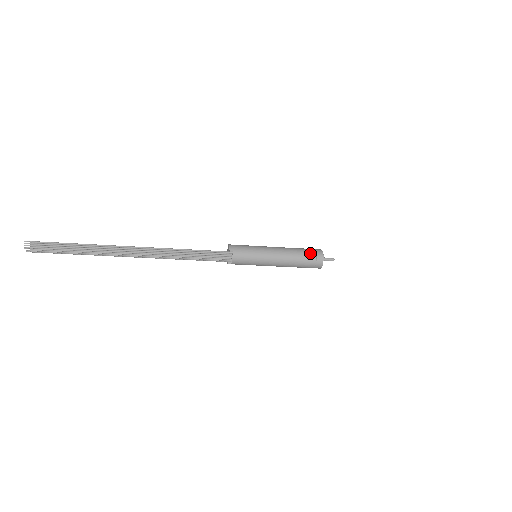
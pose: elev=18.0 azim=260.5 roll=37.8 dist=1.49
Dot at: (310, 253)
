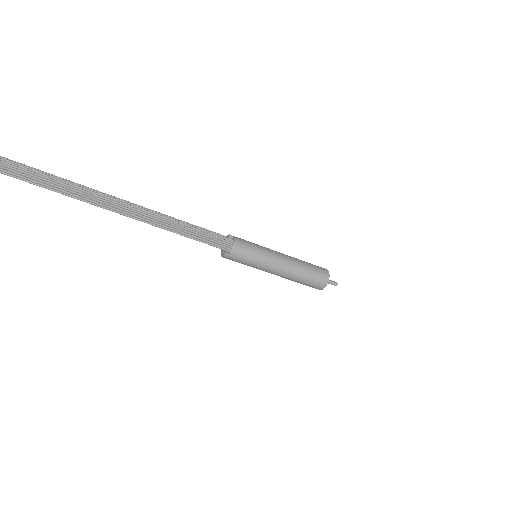
Dot at: occluded
